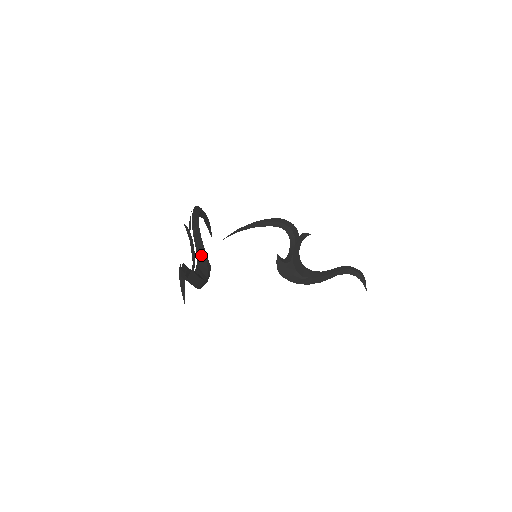
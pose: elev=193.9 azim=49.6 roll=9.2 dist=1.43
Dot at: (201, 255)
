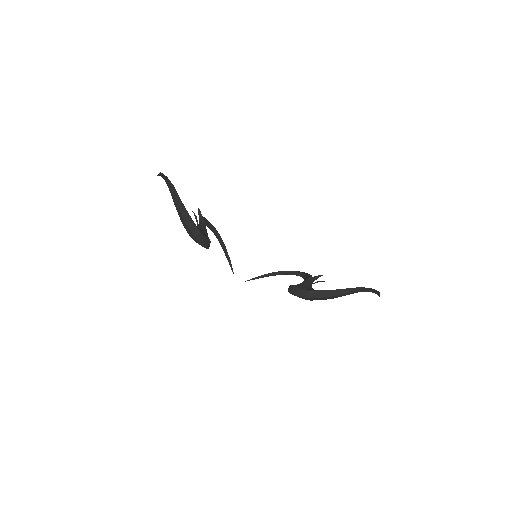
Dot at: (202, 229)
